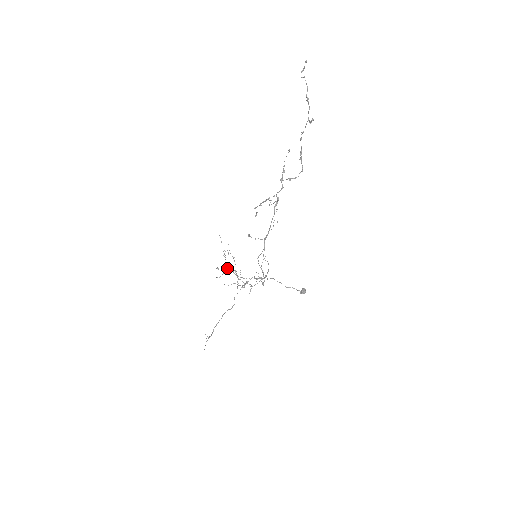
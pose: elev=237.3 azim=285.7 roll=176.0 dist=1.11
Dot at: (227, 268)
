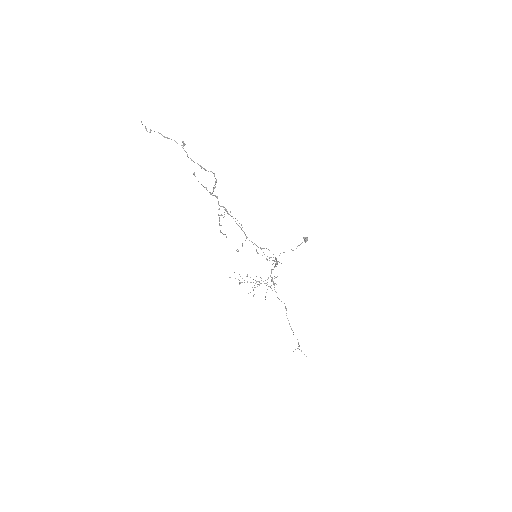
Dot at: occluded
